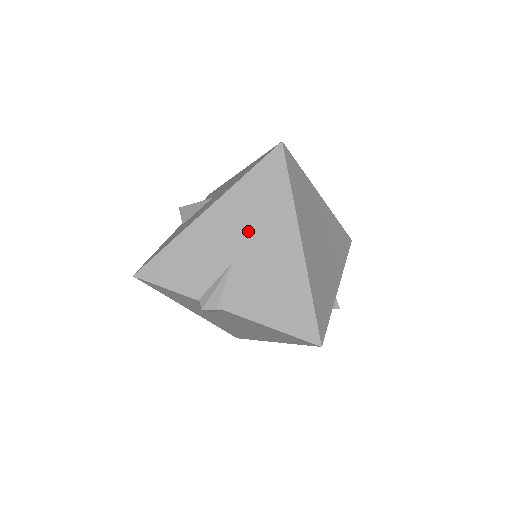
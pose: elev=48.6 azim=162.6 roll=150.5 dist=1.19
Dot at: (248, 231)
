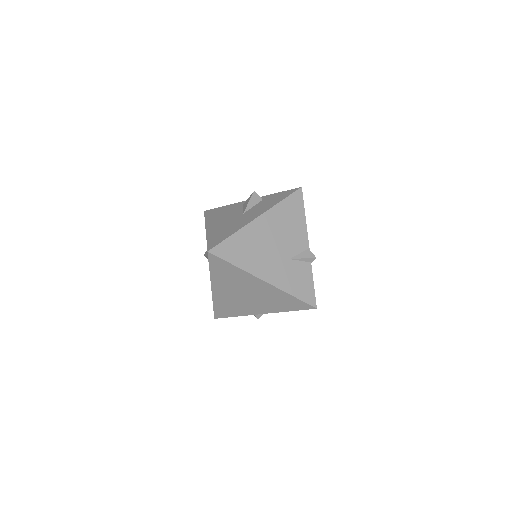
Dot at: occluded
